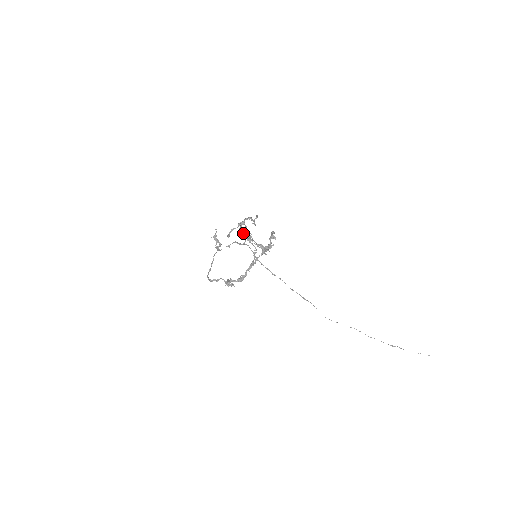
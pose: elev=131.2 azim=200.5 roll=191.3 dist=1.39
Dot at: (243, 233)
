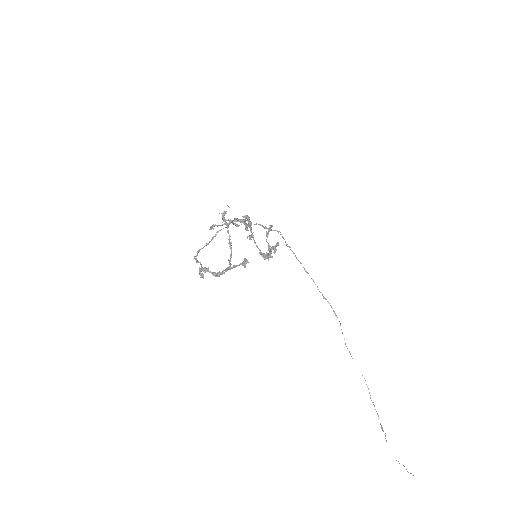
Dot at: occluded
